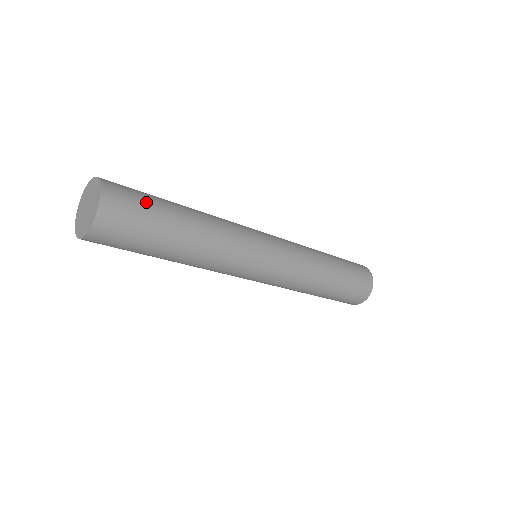
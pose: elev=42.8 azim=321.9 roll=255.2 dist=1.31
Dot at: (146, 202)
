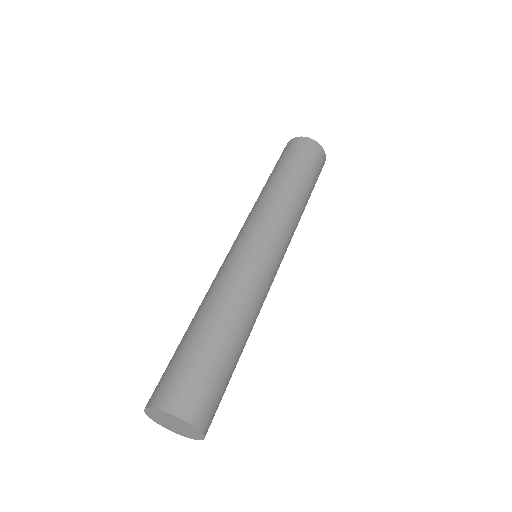
Dot at: (182, 364)
